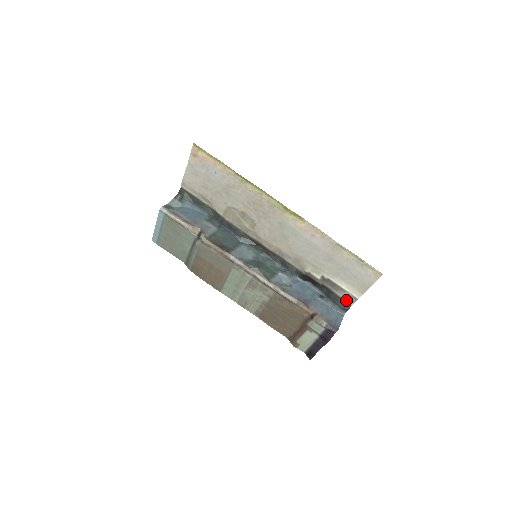
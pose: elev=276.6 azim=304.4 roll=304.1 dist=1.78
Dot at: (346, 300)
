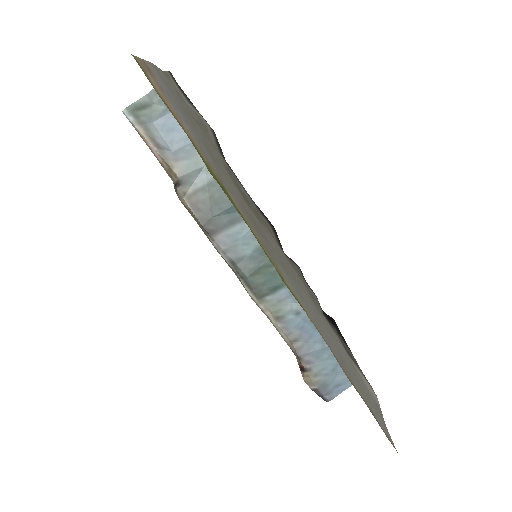
Dot at: occluded
